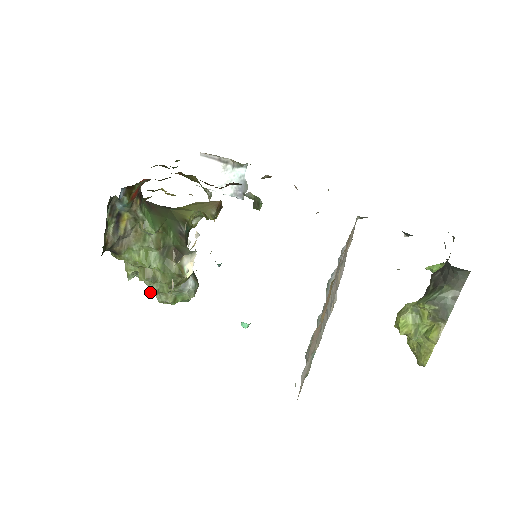
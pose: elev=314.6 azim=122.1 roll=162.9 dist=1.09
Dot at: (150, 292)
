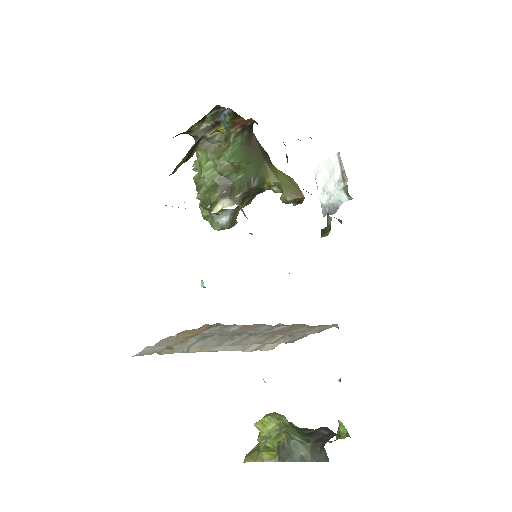
Dot at: occluded
